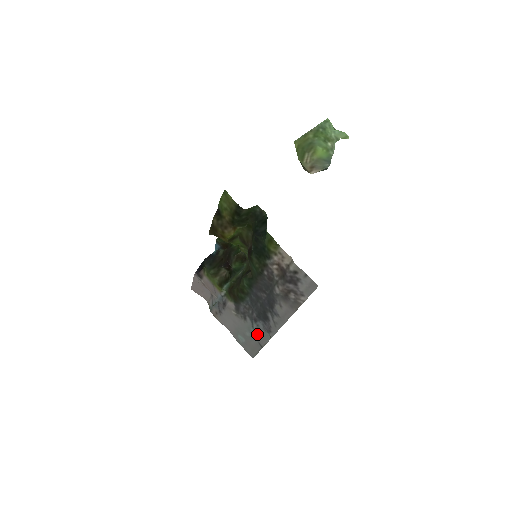
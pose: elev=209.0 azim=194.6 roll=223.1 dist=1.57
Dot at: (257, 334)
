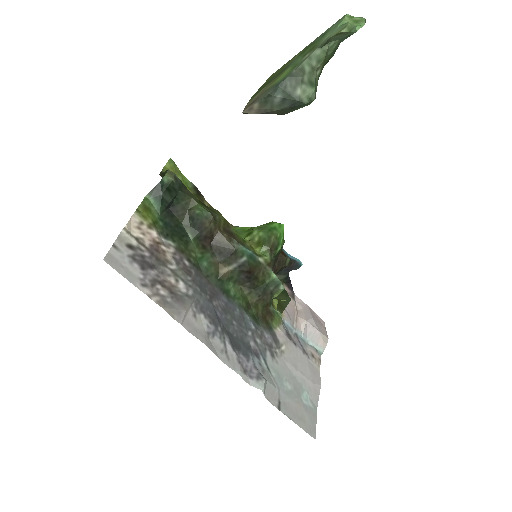
Dot at: (273, 383)
